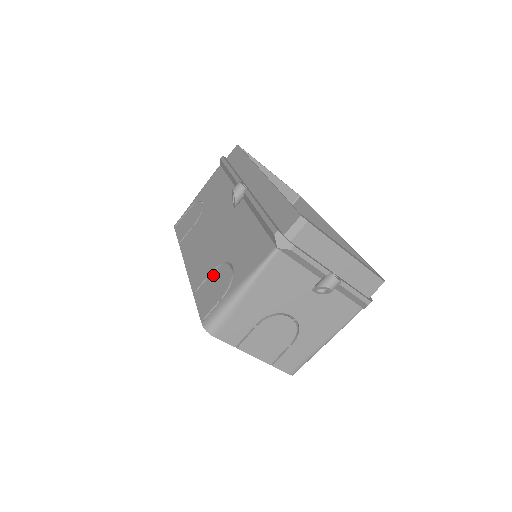
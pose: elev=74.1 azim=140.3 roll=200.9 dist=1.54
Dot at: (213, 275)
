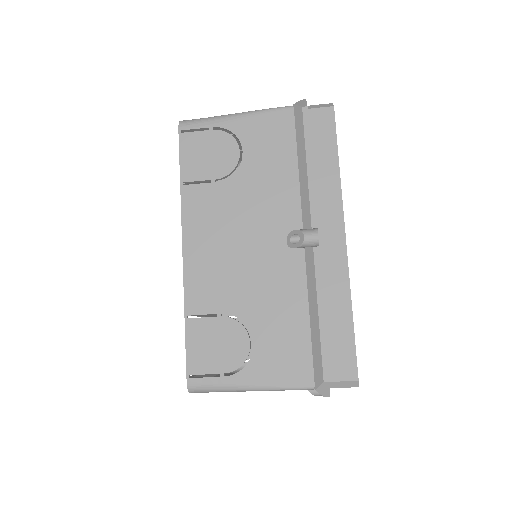
Dot at: (222, 323)
